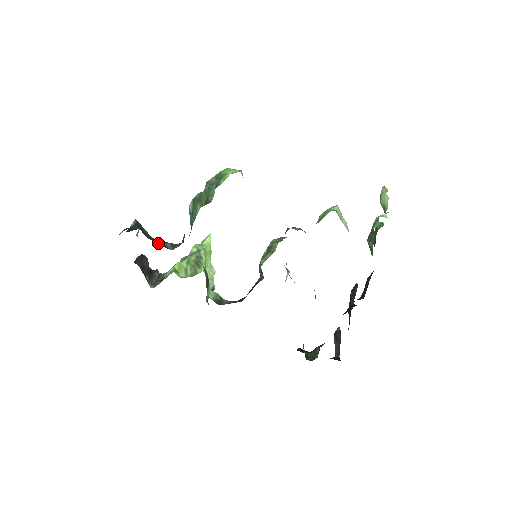
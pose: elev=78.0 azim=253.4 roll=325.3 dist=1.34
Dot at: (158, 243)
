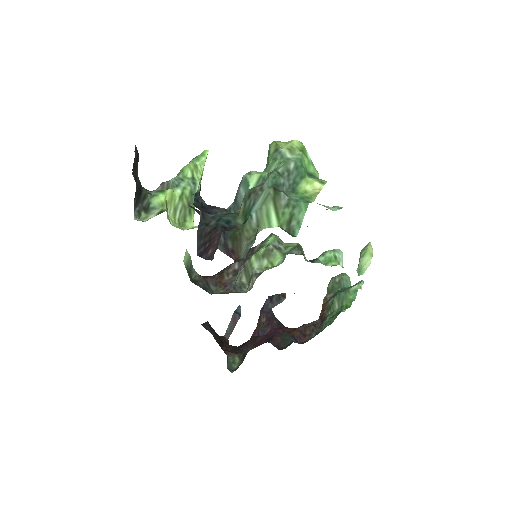
Dot at: occluded
